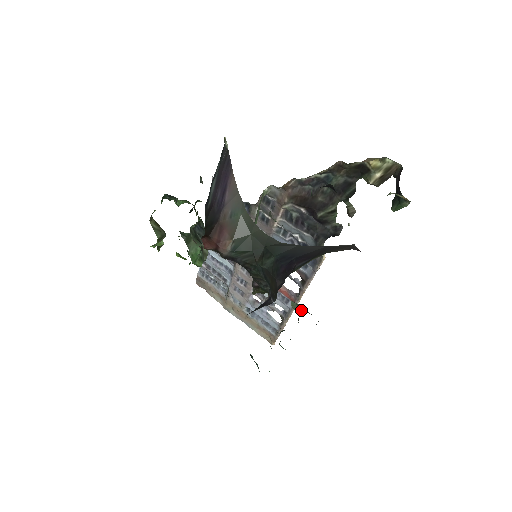
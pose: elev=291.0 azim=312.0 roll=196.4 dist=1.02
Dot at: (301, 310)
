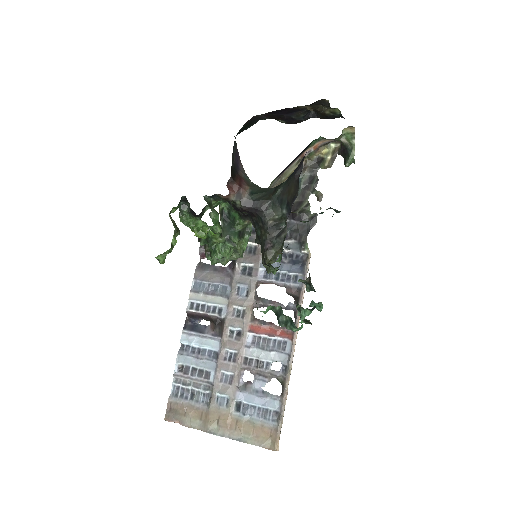
Dot at: (309, 277)
